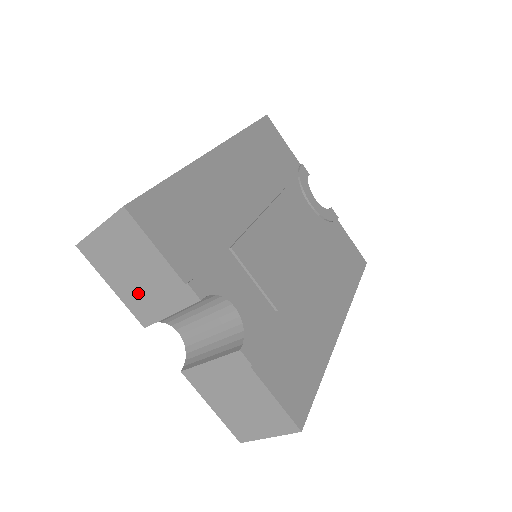
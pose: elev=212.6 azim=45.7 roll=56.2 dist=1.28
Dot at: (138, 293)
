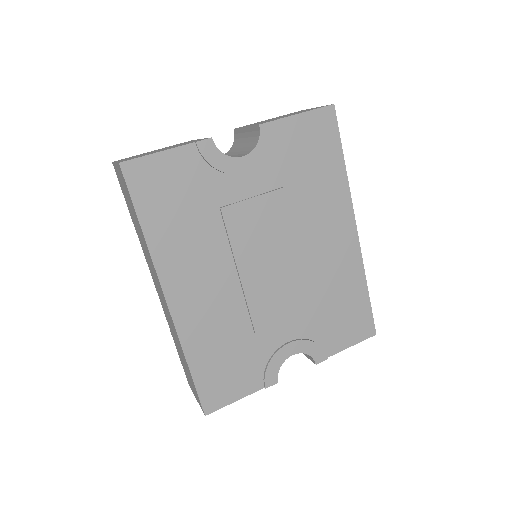
Dot at: occluded
